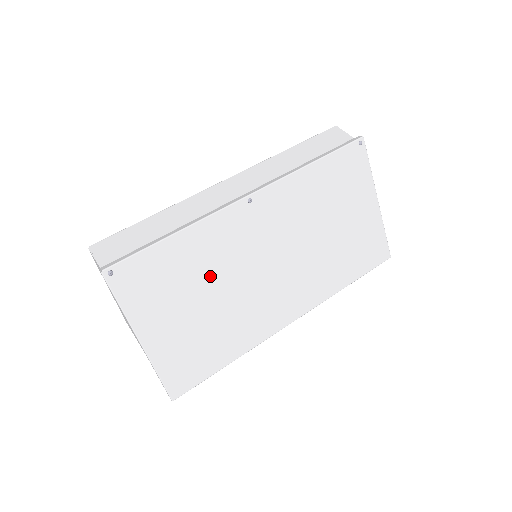
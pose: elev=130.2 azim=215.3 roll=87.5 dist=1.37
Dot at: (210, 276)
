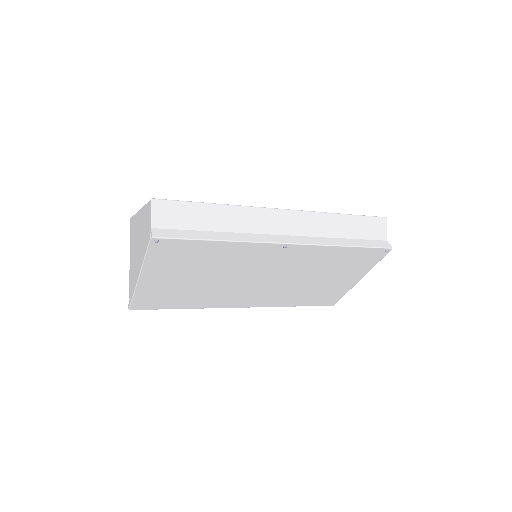
Dot at: (217, 269)
